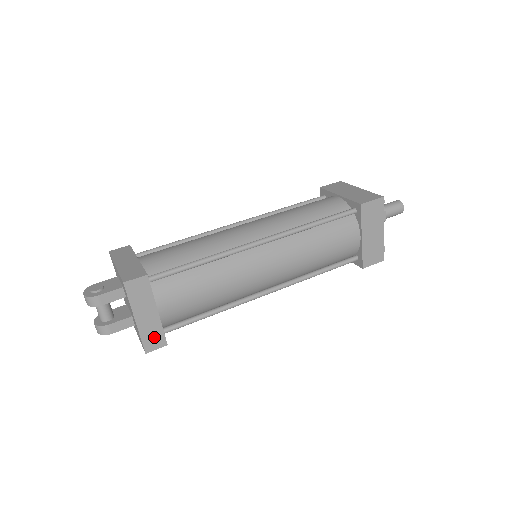
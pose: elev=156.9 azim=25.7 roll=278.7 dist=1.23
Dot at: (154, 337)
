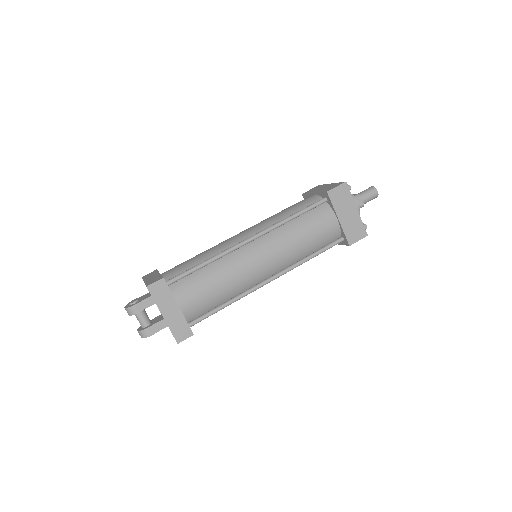
Dot at: (181, 329)
